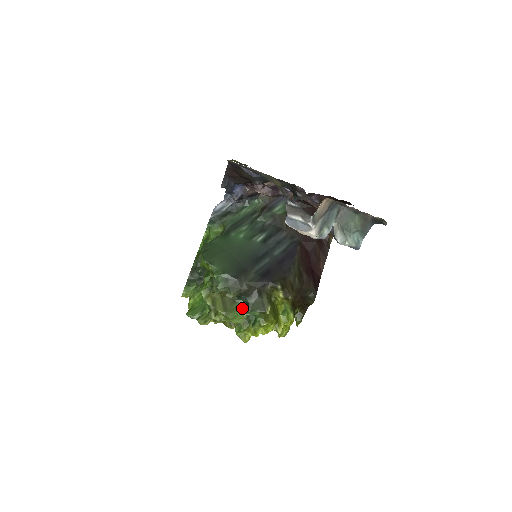
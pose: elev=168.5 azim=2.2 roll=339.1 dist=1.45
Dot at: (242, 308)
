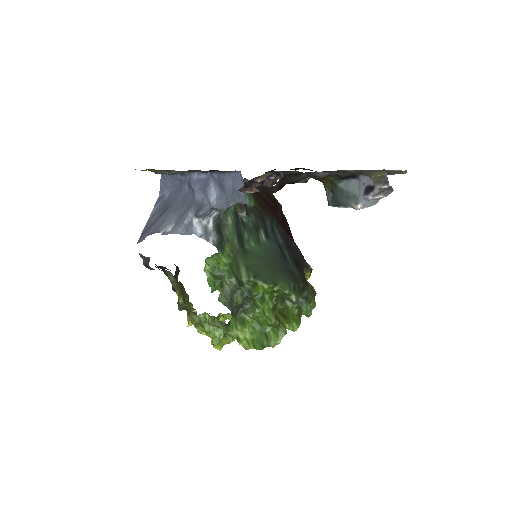
Dot at: (292, 306)
